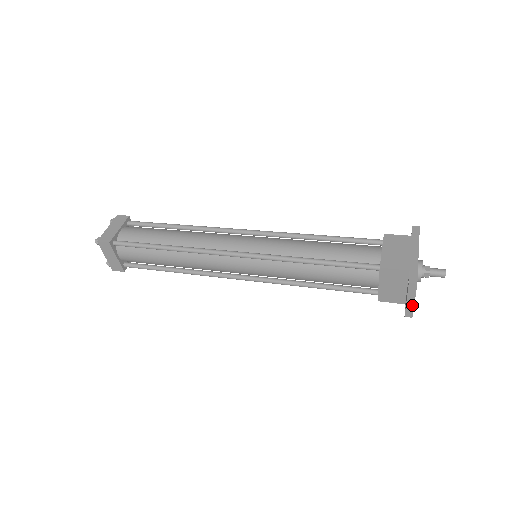
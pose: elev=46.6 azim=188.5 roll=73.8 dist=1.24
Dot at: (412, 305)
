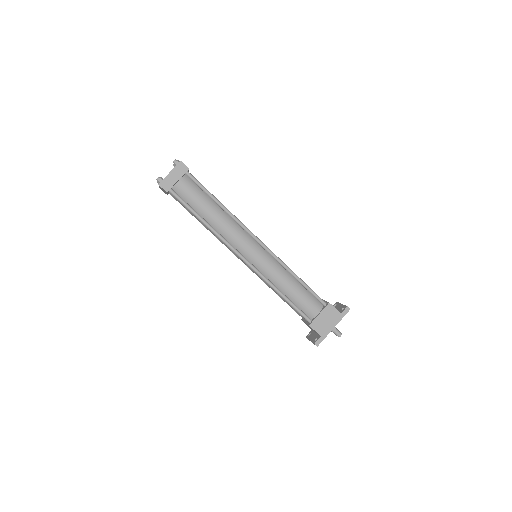
Dot at: occluded
